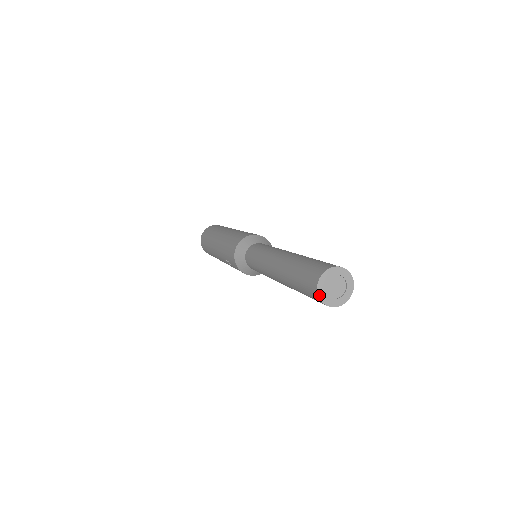
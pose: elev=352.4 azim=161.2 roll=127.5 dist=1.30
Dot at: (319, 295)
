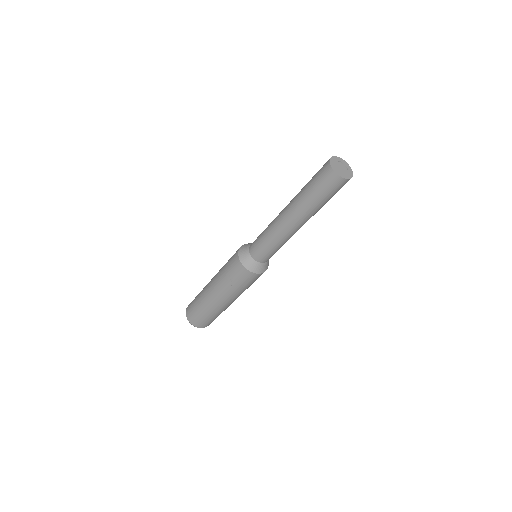
Dot at: (333, 169)
